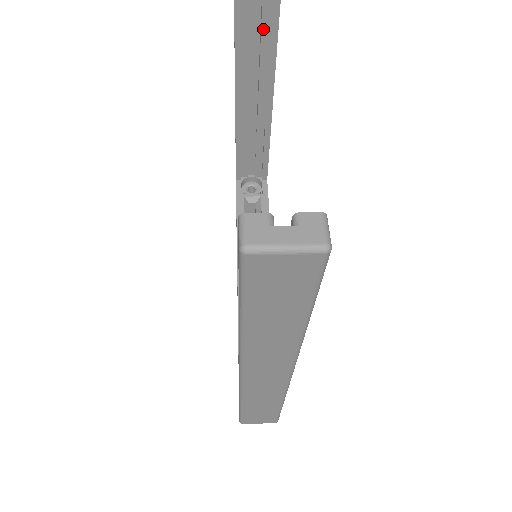
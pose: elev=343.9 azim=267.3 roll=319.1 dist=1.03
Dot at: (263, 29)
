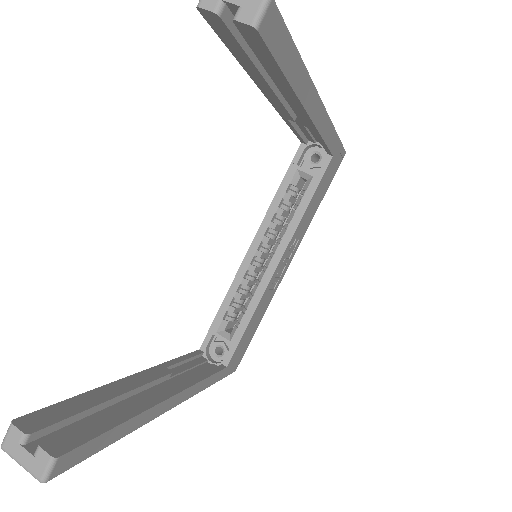
Dot at: (271, 75)
